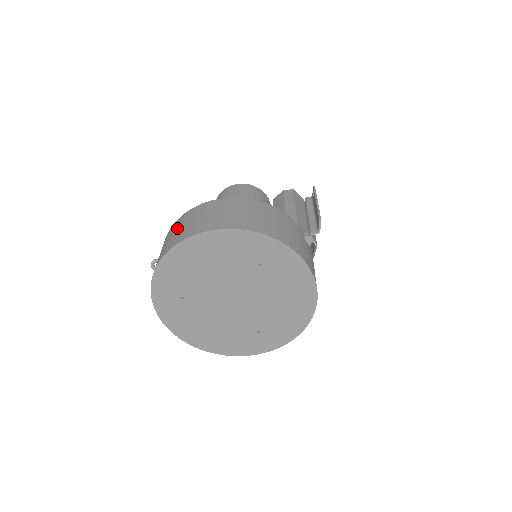
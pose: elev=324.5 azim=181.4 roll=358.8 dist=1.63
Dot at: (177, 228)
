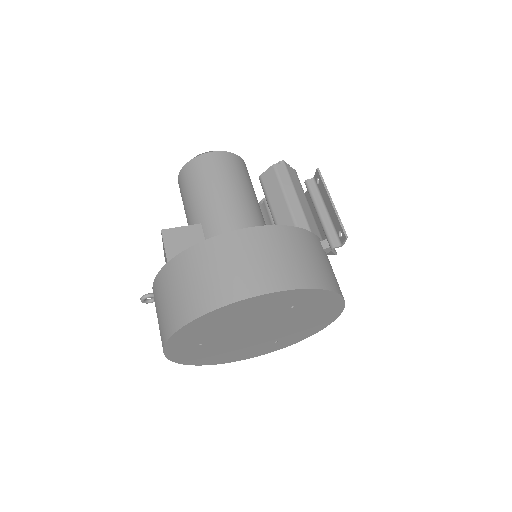
Dot at: (183, 280)
